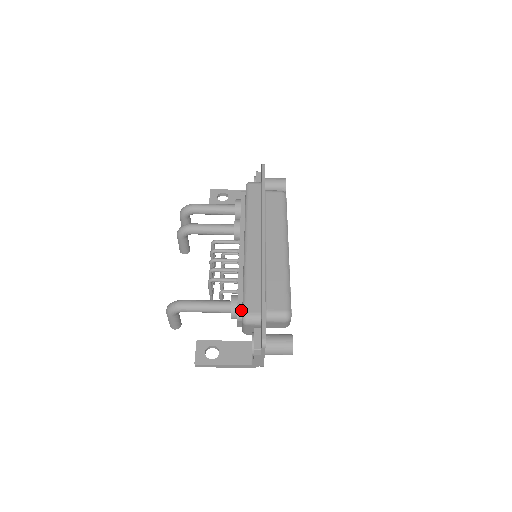
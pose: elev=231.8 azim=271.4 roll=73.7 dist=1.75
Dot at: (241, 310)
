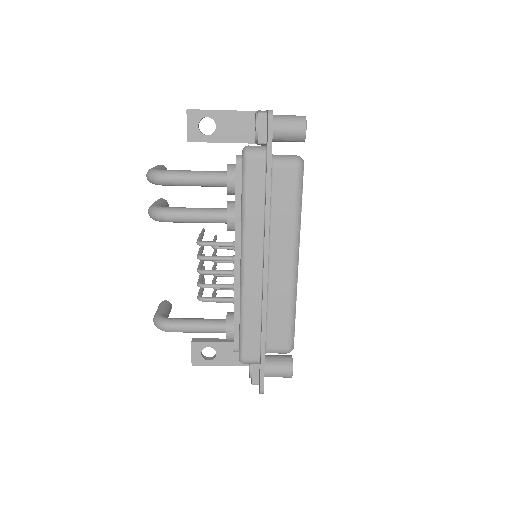
Dot at: (238, 347)
